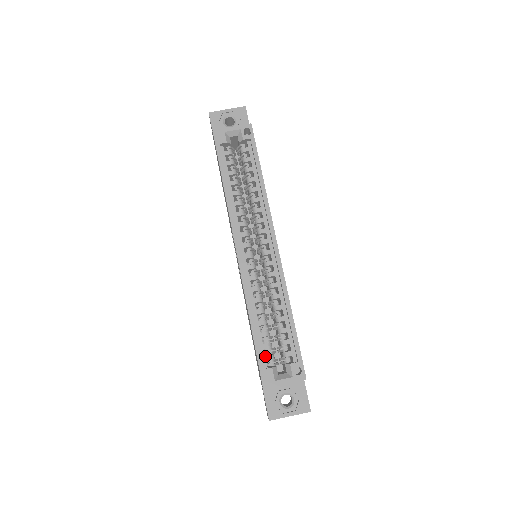
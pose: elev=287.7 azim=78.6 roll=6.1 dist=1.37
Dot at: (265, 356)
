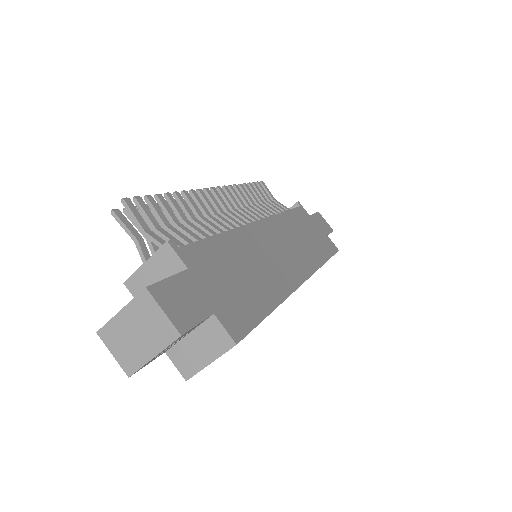
Dot at: occluded
